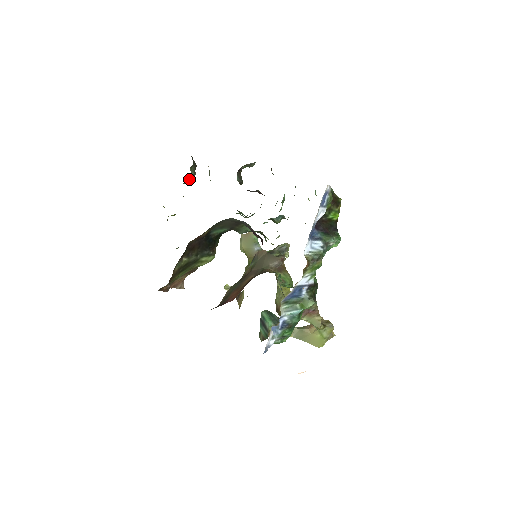
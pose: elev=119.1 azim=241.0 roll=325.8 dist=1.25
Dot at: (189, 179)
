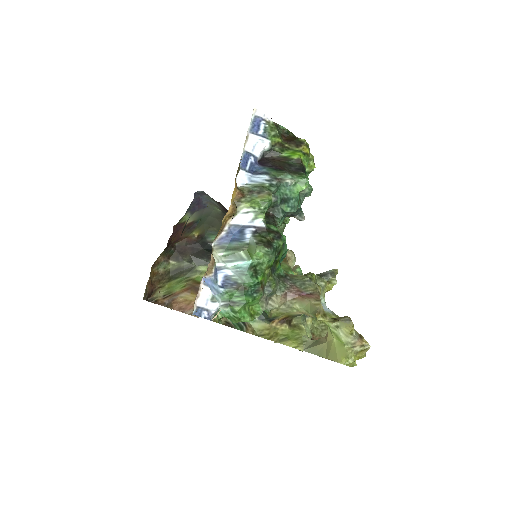
Dot at: occluded
